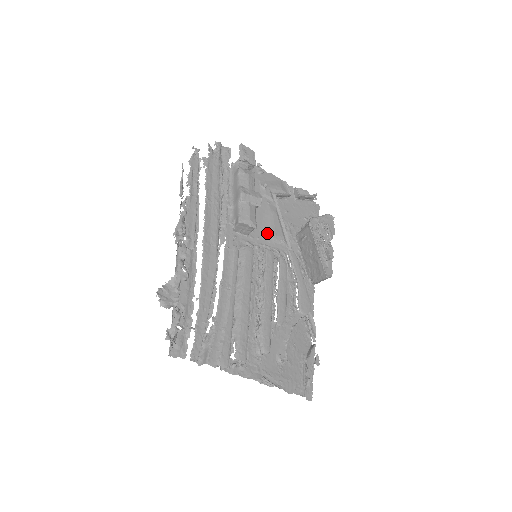
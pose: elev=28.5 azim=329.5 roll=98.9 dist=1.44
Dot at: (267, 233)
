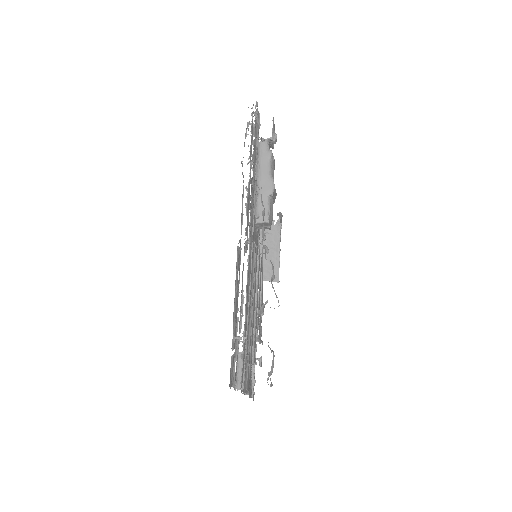
Dot at: occluded
